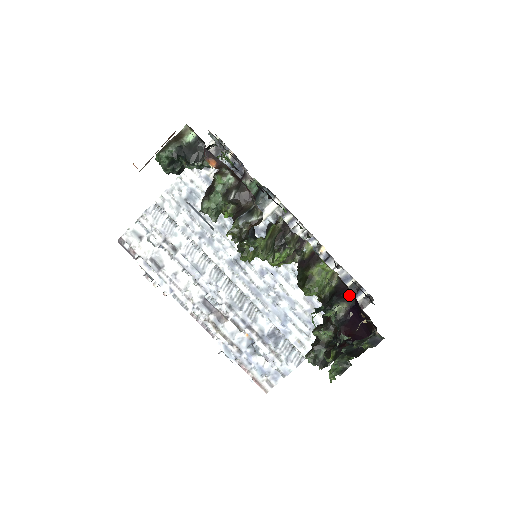
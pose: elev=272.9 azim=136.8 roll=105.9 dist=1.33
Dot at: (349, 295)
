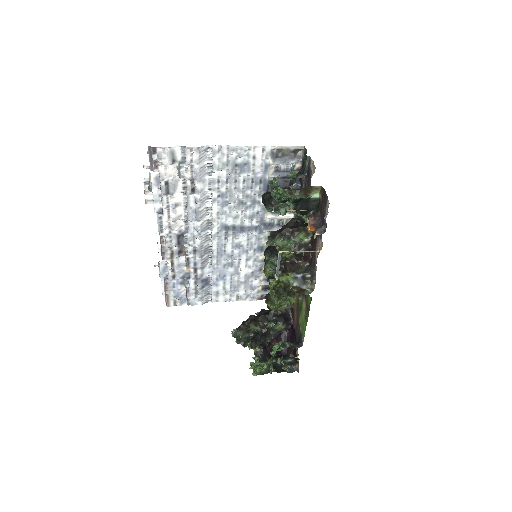
Dot at: (290, 321)
